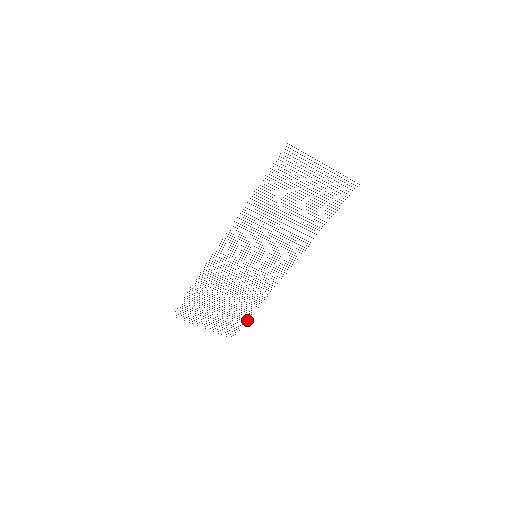
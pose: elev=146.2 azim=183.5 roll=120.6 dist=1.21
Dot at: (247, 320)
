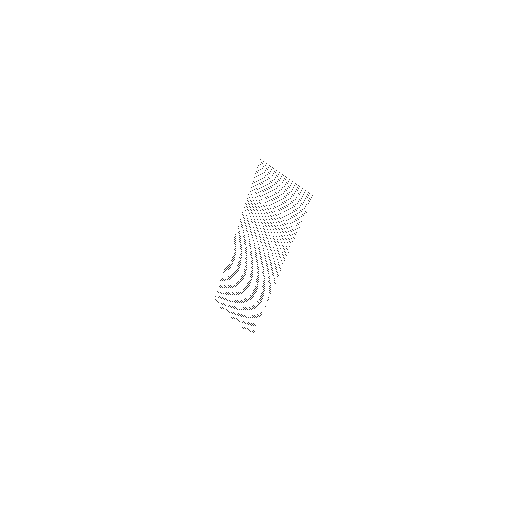
Dot at: occluded
